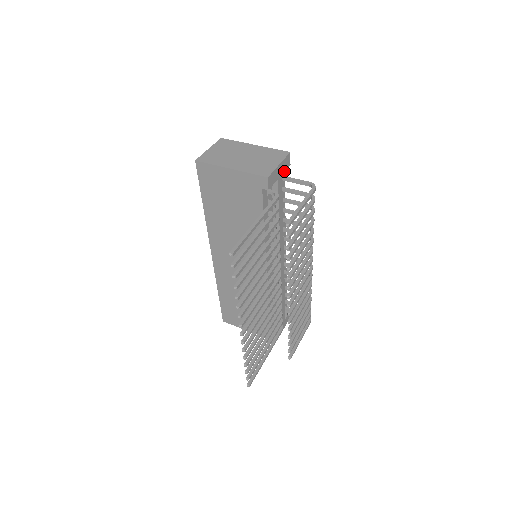
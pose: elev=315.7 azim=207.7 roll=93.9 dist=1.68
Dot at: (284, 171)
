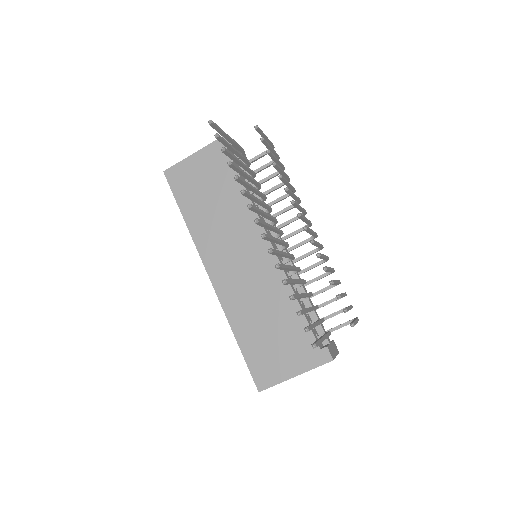
Dot at: occluded
